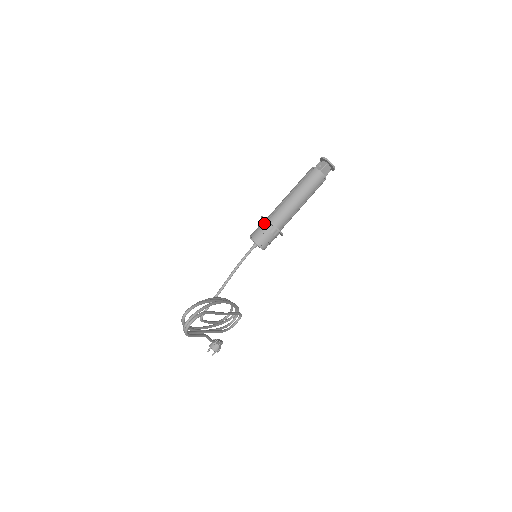
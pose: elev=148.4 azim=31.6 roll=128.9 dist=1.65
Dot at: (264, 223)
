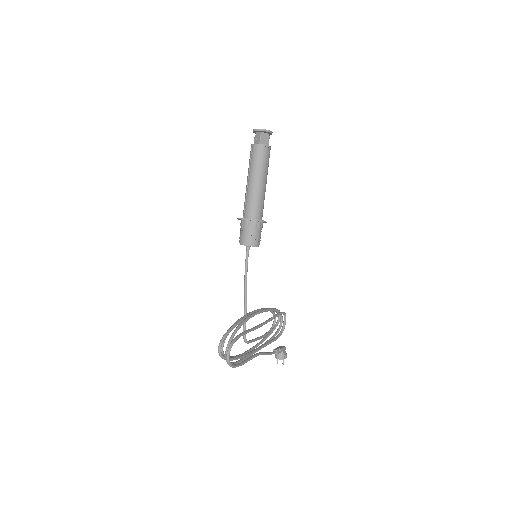
Dot at: (242, 223)
